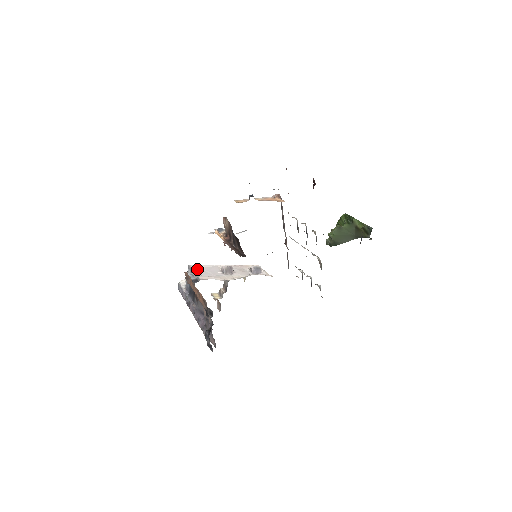
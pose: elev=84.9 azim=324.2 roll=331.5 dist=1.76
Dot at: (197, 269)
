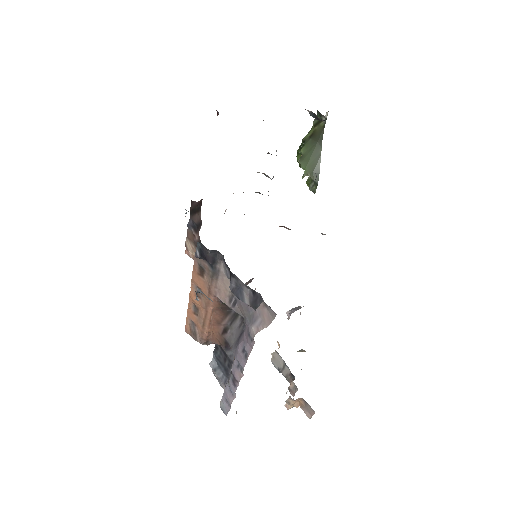
Dot at: occluded
